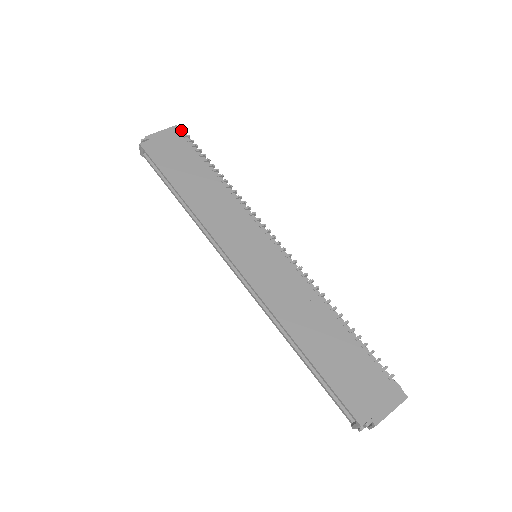
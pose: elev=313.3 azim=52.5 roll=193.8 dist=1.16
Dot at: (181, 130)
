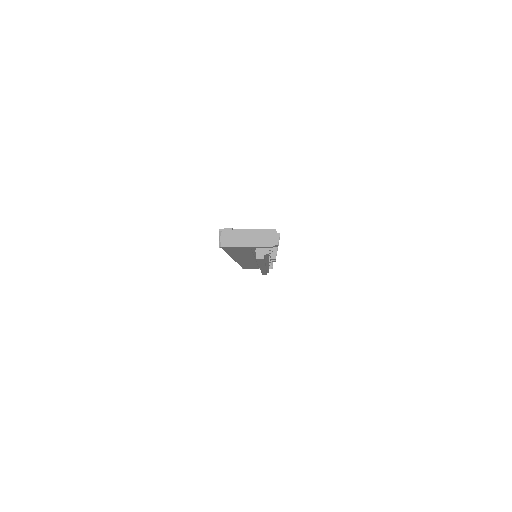
Dot at: occluded
